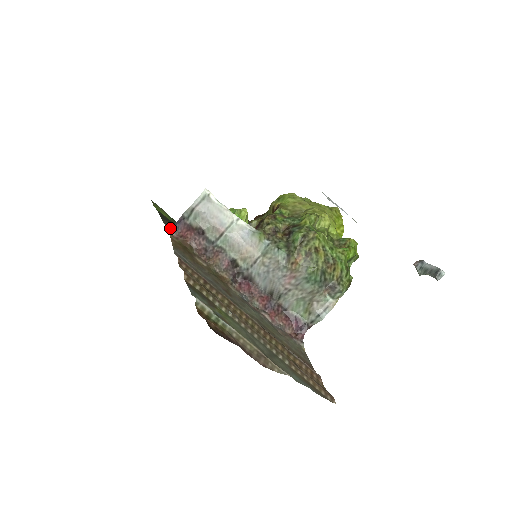
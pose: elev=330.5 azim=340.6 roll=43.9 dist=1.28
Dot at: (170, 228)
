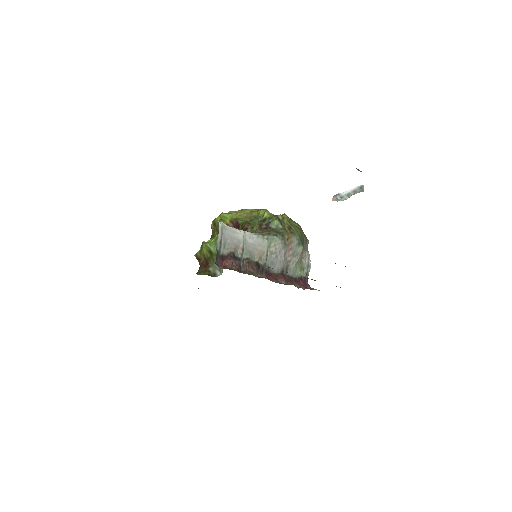
Dot at: occluded
